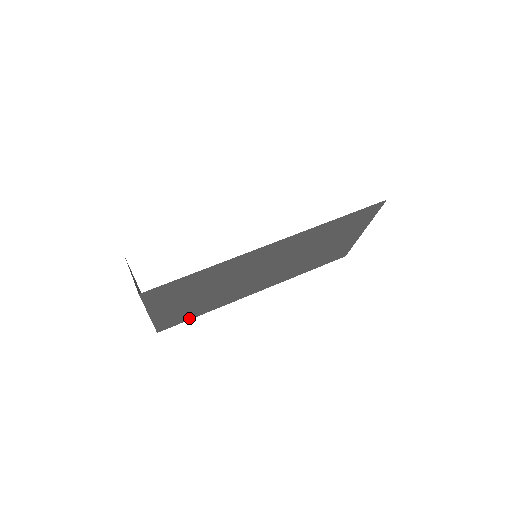
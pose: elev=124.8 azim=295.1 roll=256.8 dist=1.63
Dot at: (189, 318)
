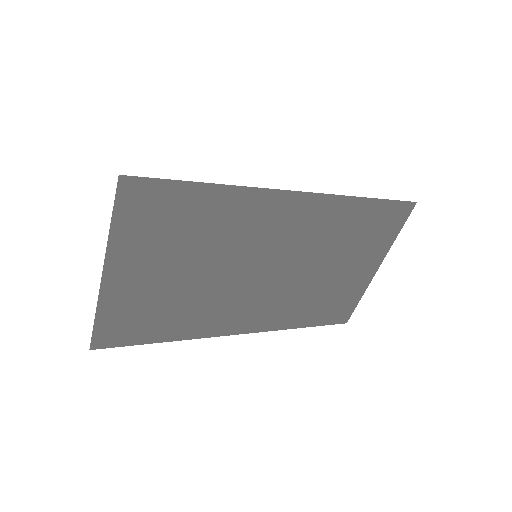
Dot at: (143, 339)
